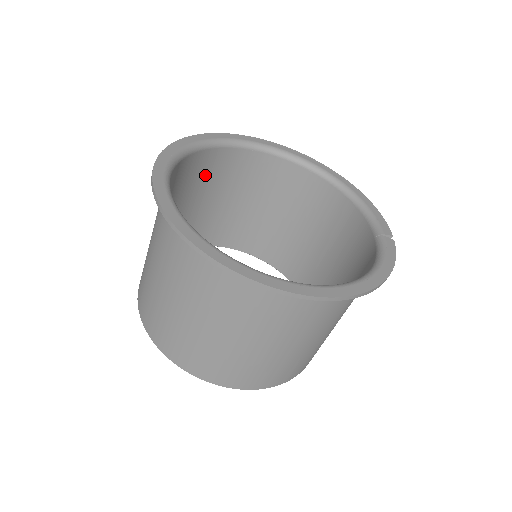
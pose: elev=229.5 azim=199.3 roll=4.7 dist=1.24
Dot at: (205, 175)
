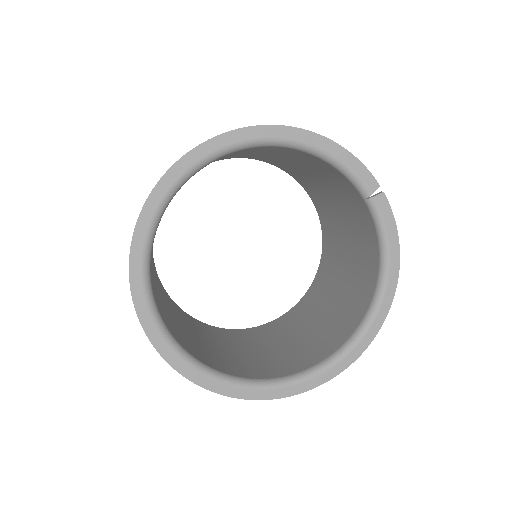
Dot at: occluded
